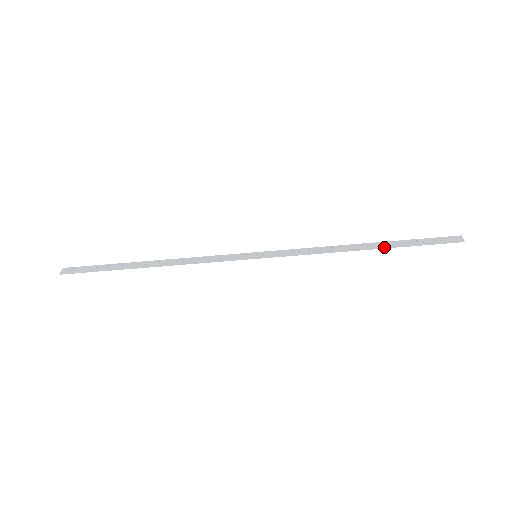
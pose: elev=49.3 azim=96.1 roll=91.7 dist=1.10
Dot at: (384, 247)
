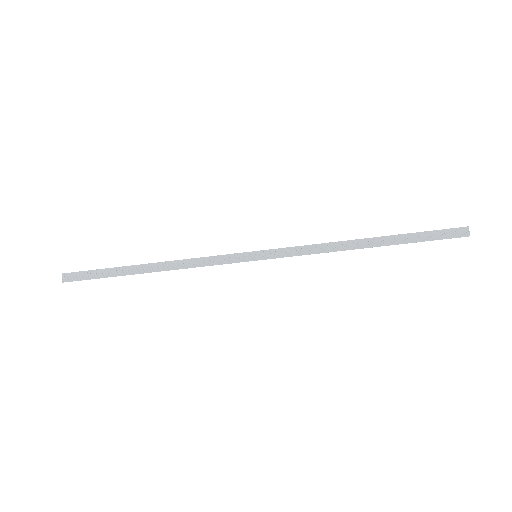
Dot at: (387, 244)
